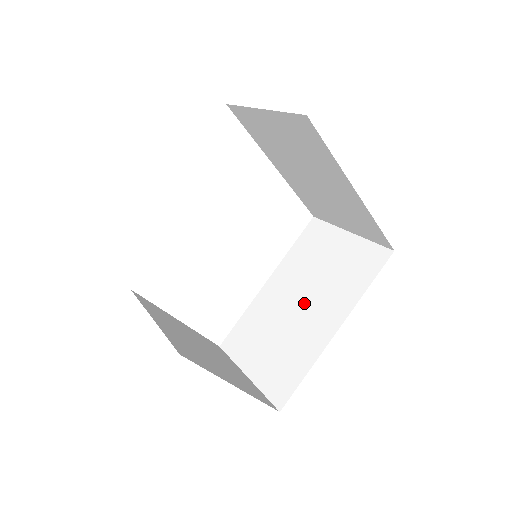
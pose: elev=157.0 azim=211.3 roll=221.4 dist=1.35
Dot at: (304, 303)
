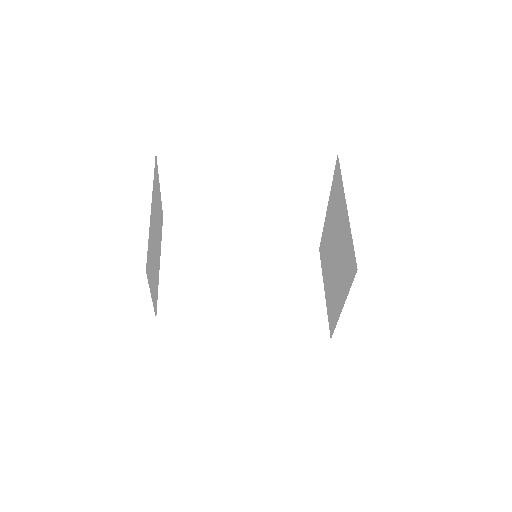
Dot at: (335, 261)
